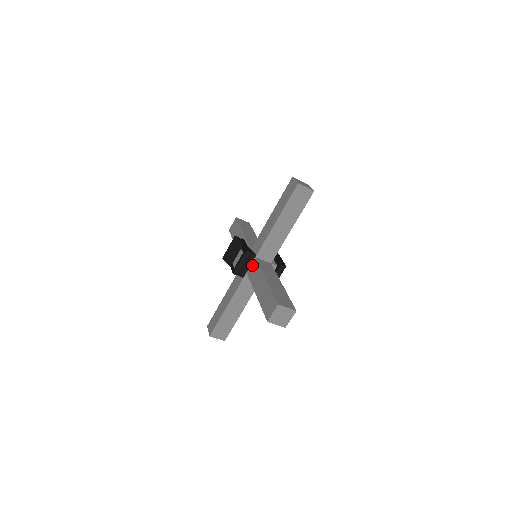
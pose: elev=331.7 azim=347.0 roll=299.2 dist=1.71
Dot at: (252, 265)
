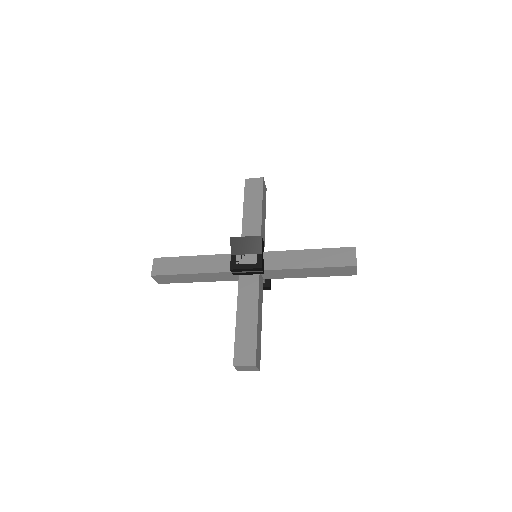
Dot at: (251, 274)
